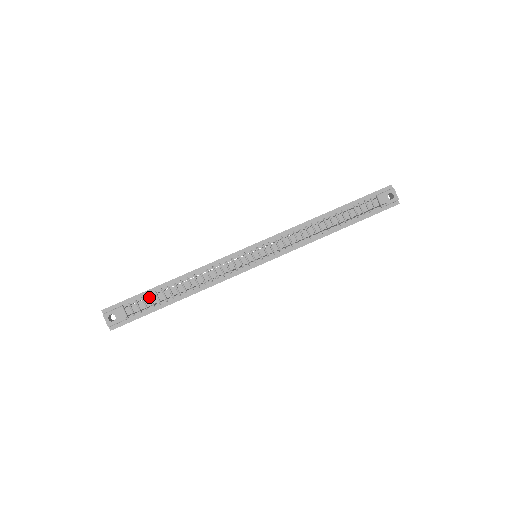
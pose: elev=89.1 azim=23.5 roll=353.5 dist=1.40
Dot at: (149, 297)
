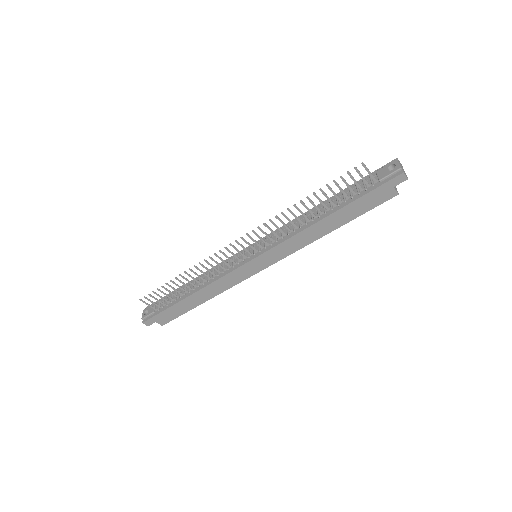
Dot at: (172, 295)
